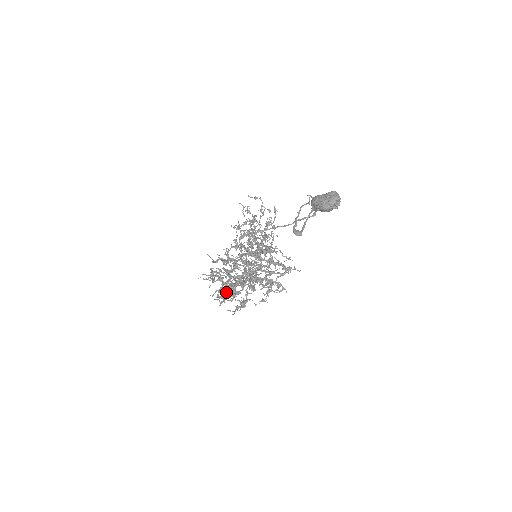
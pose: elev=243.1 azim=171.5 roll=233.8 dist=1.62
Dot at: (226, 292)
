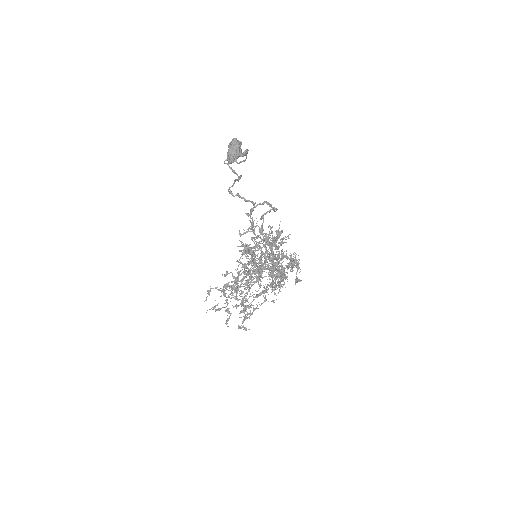
Dot at: (277, 277)
